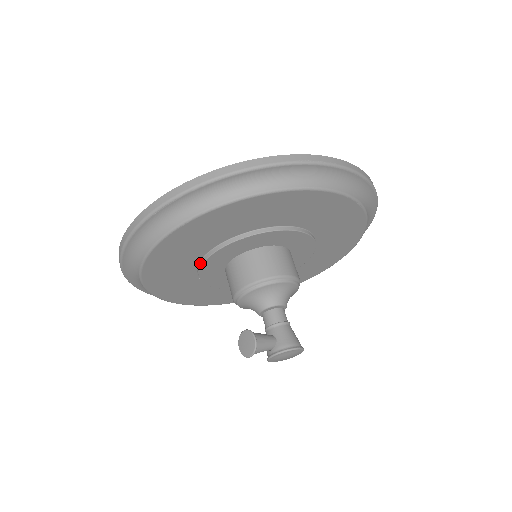
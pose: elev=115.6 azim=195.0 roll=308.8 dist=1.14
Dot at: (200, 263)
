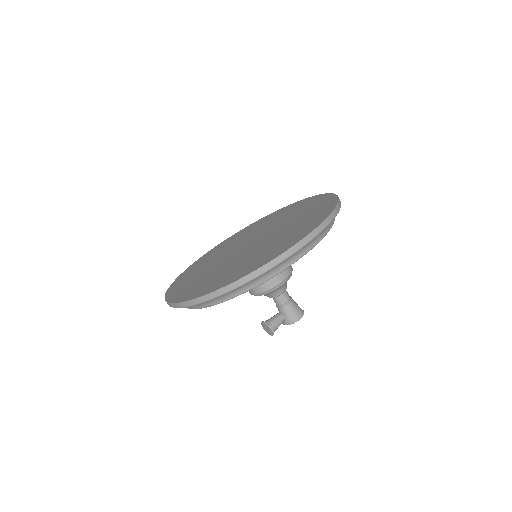
Dot at: occluded
